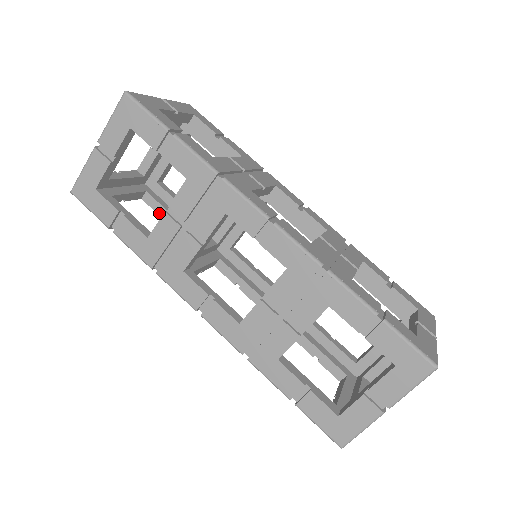
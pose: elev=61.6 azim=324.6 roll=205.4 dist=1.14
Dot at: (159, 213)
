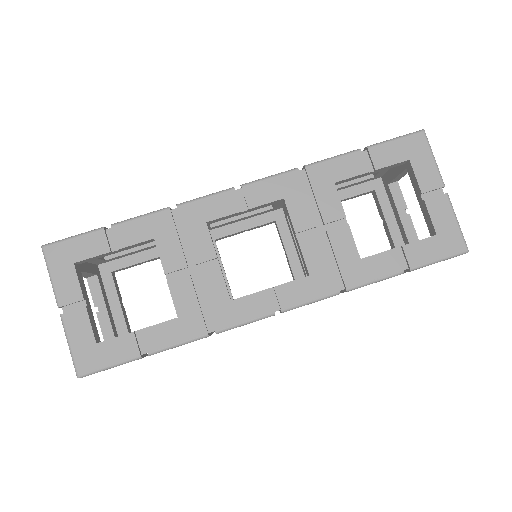
Dot at: occluded
